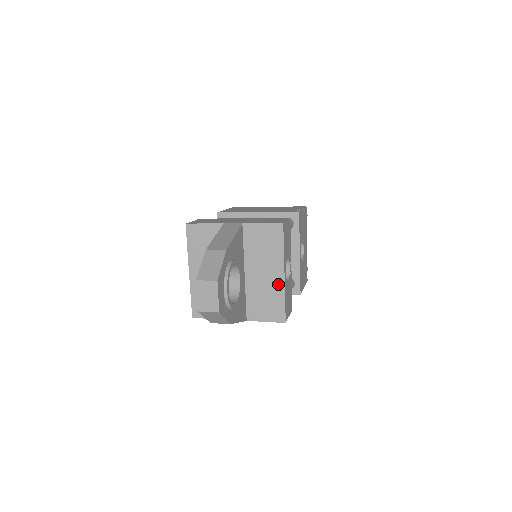
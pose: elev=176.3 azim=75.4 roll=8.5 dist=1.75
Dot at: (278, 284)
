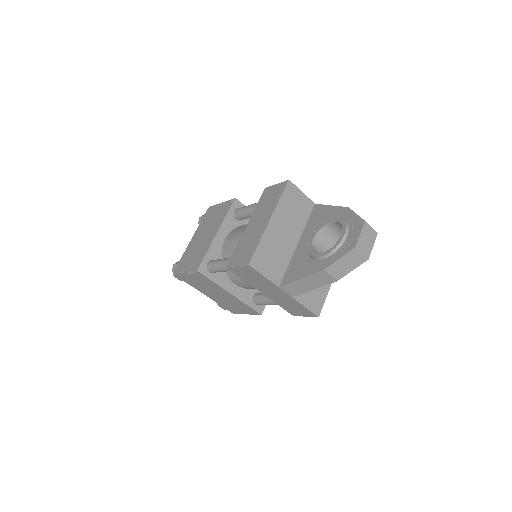
Dot at: occluded
